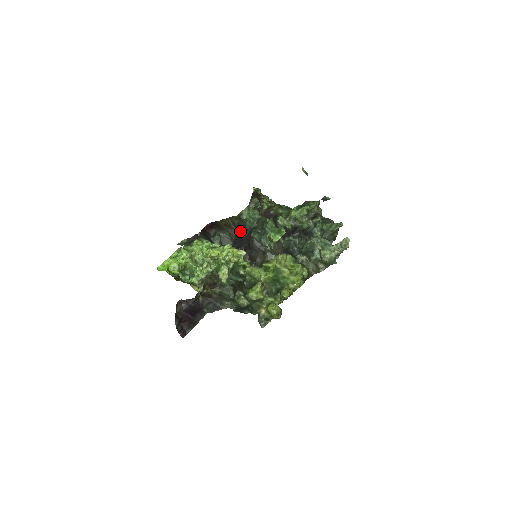
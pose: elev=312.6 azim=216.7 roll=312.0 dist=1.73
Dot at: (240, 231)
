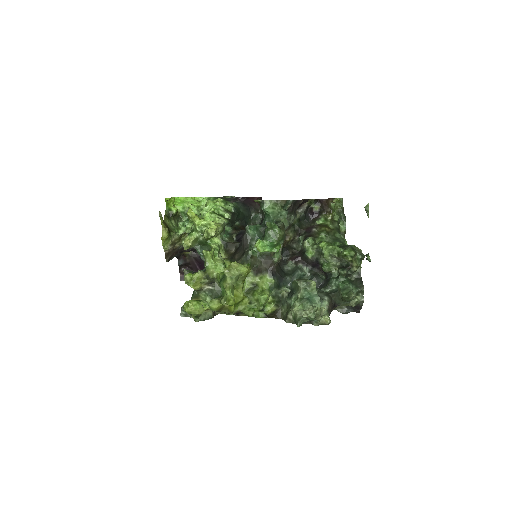
Dot at: occluded
